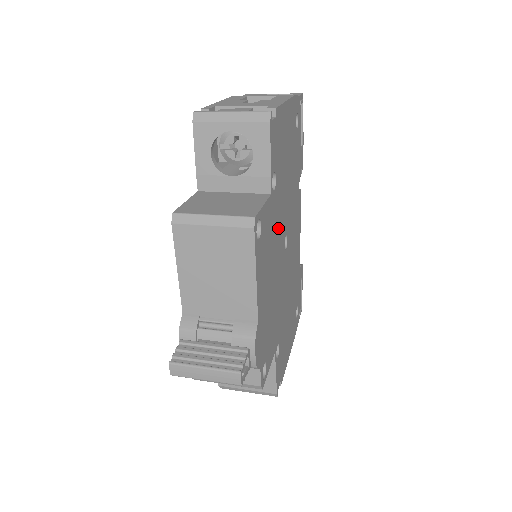
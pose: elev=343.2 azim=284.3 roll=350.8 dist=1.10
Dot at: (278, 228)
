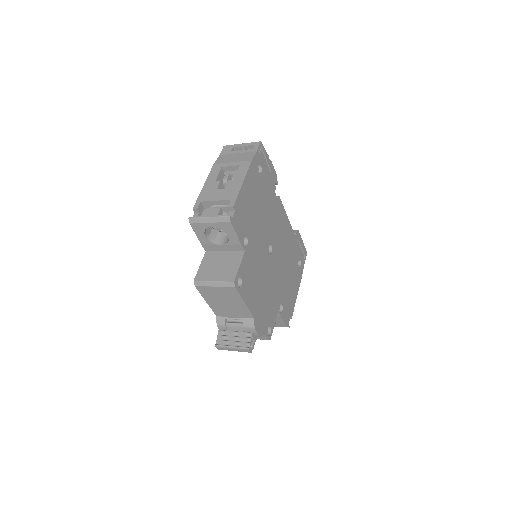
Dot at: (259, 255)
